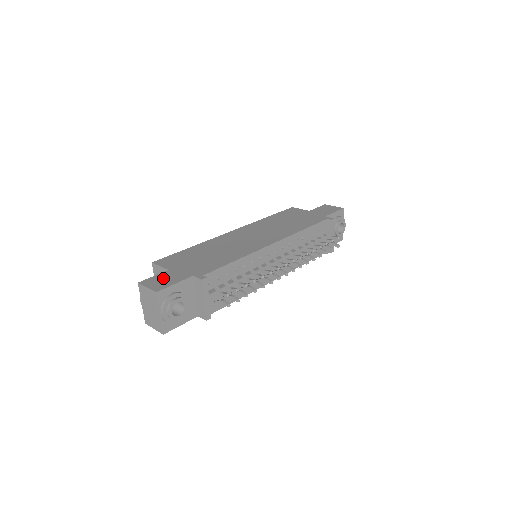
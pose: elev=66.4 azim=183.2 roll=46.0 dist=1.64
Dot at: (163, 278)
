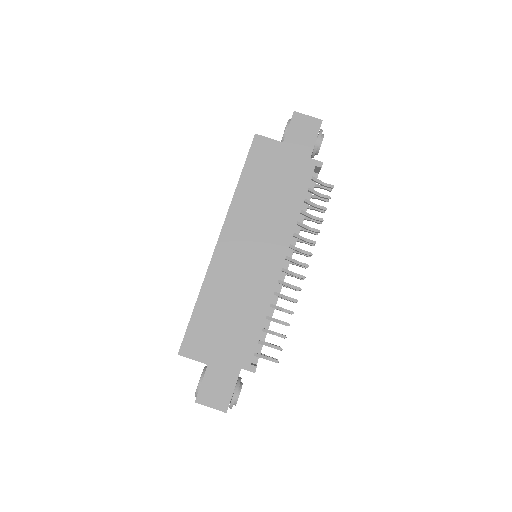
Dot at: (214, 385)
